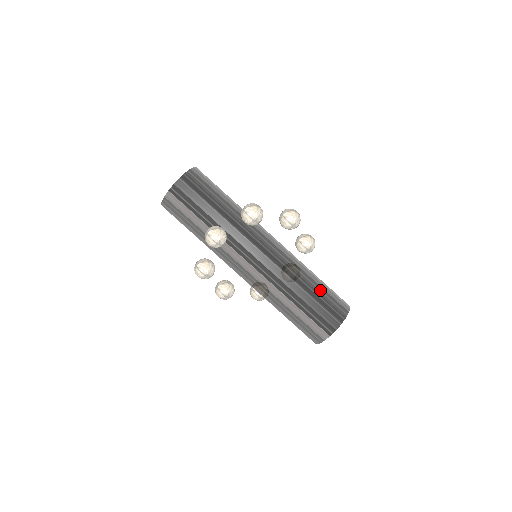
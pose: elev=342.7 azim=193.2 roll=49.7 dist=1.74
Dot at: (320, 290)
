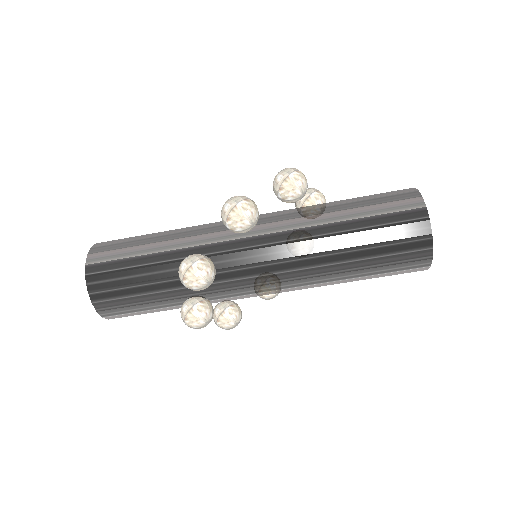
Dot at: (367, 237)
